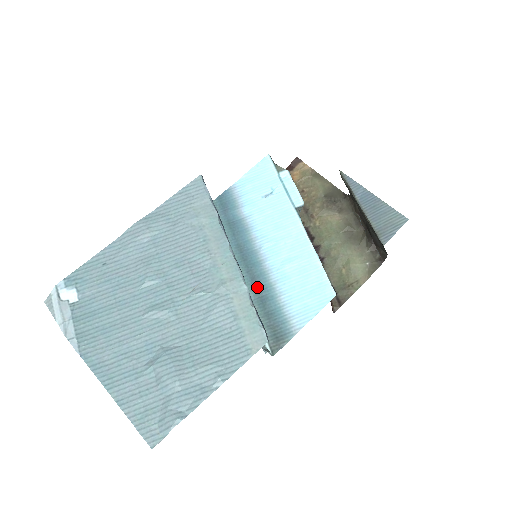
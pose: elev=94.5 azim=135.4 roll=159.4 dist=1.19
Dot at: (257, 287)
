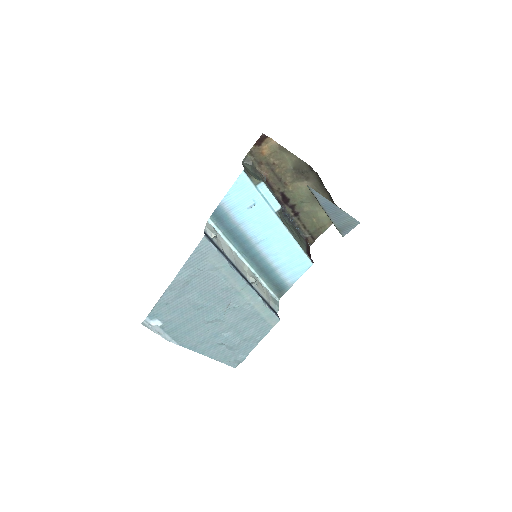
Dot at: (260, 267)
